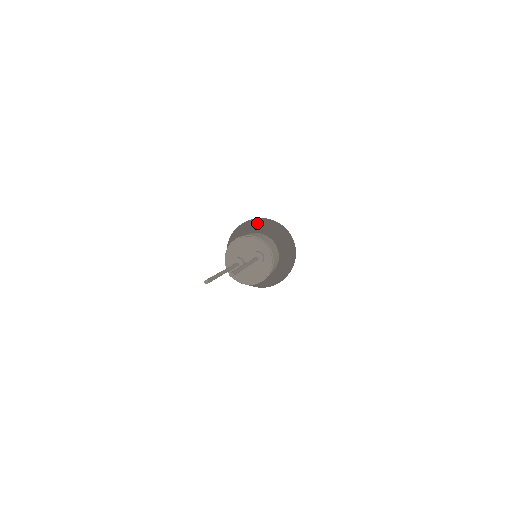
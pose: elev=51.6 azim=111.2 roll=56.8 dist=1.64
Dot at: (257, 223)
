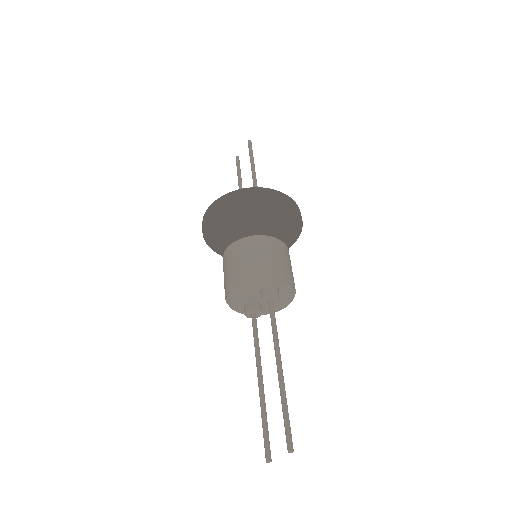
Dot at: (221, 212)
